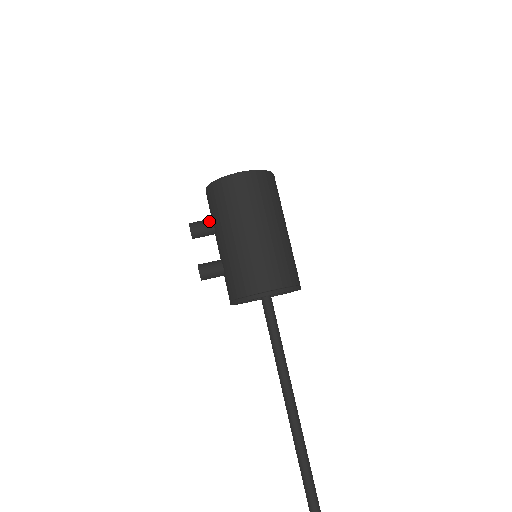
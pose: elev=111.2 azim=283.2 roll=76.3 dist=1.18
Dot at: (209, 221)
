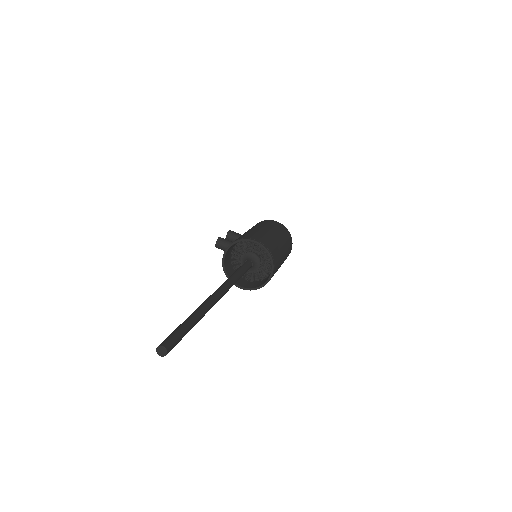
Dot at: occluded
